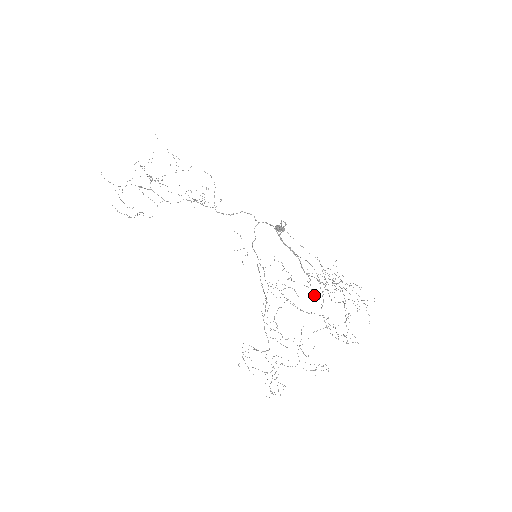
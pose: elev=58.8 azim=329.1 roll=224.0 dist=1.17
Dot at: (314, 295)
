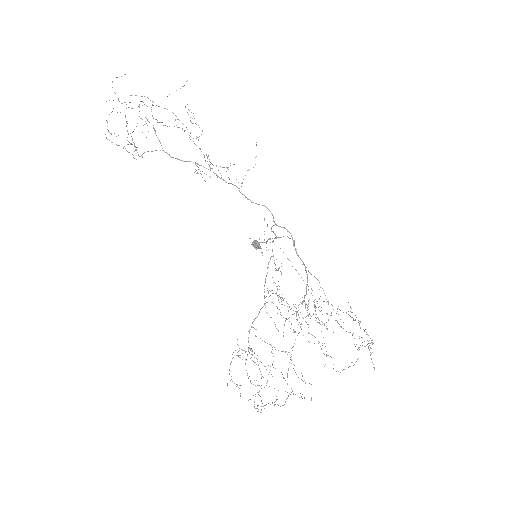
Dot at: occluded
